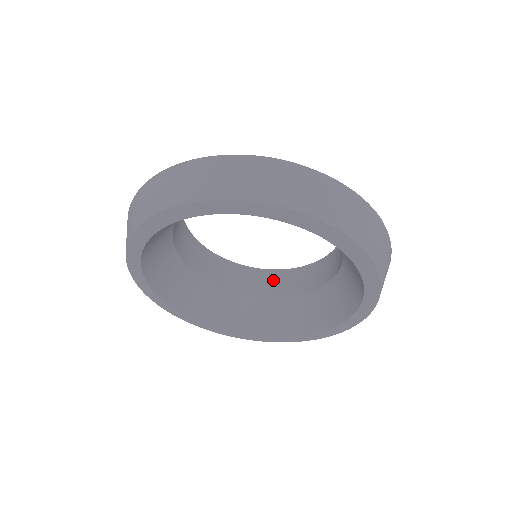
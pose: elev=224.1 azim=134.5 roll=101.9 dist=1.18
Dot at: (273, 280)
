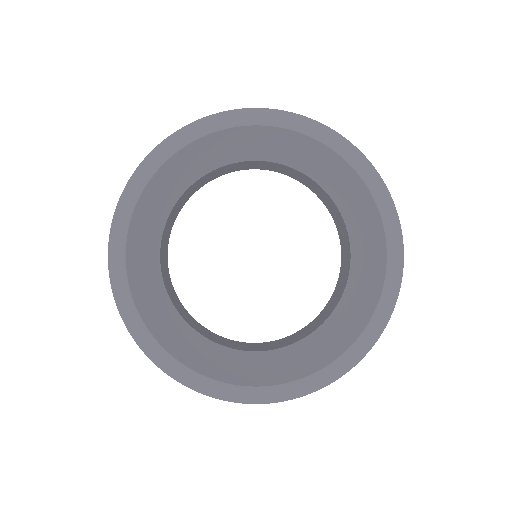
Dot at: (313, 324)
